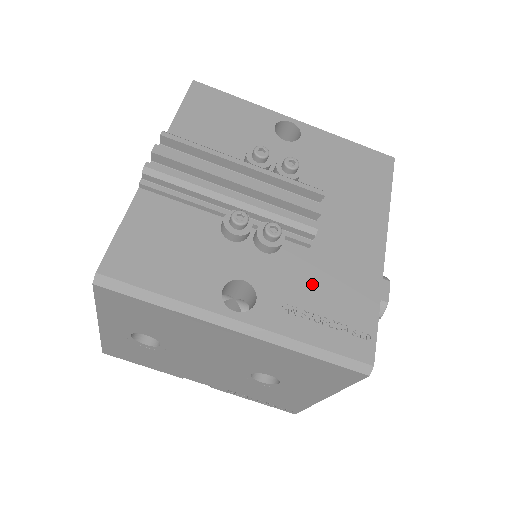
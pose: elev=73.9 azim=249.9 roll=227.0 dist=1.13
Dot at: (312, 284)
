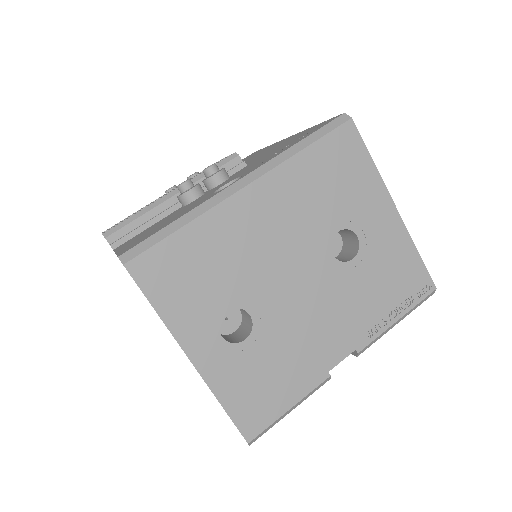
Dot at: occluded
